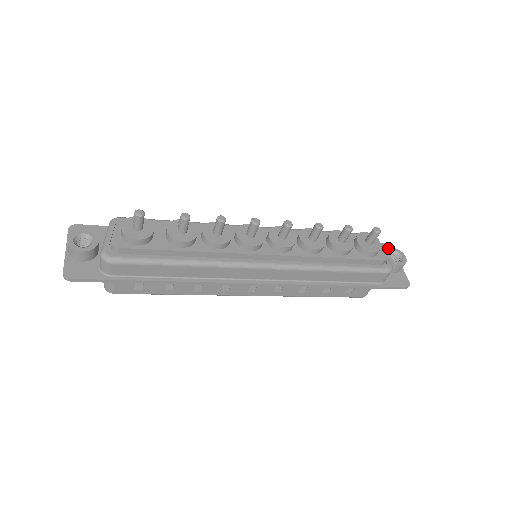
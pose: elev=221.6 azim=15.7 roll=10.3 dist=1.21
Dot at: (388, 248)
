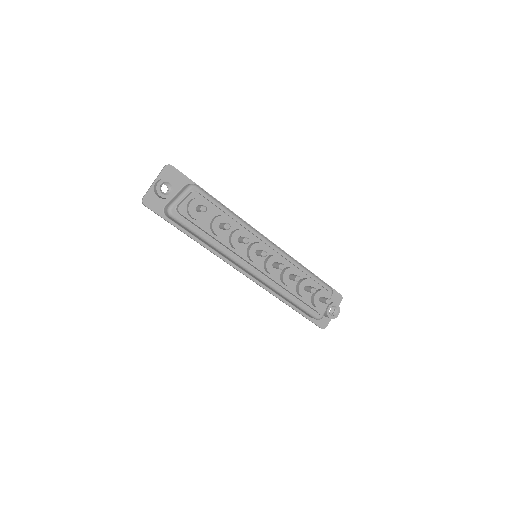
Dot at: (335, 303)
